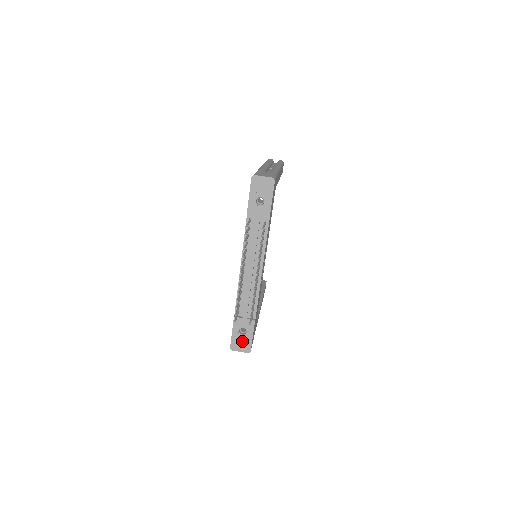
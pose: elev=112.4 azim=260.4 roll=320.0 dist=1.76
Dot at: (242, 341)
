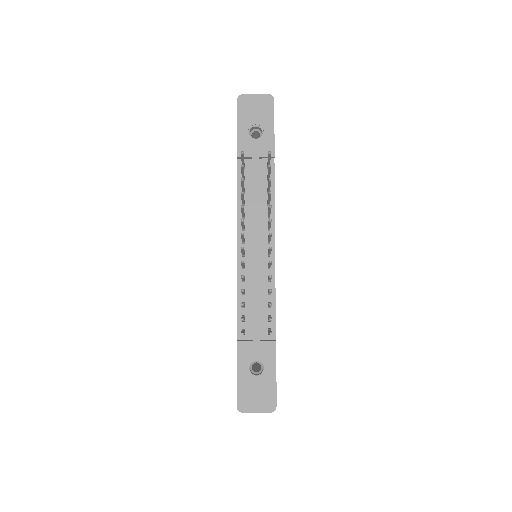
Dot at: (257, 388)
